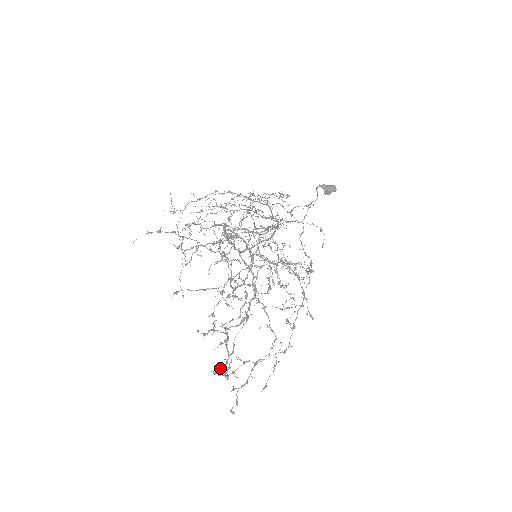
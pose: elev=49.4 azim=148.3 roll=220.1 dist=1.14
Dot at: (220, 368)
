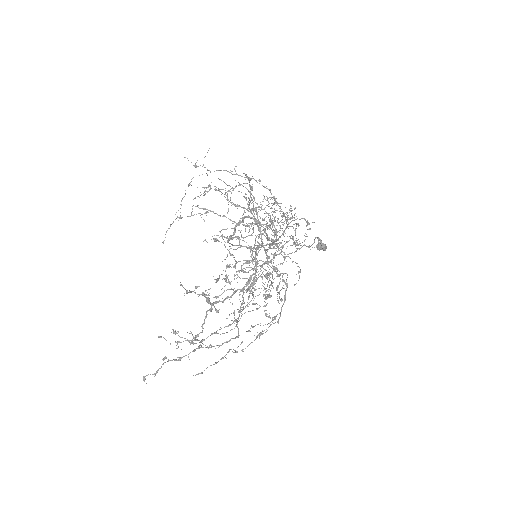
Dot at: (177, 331)
